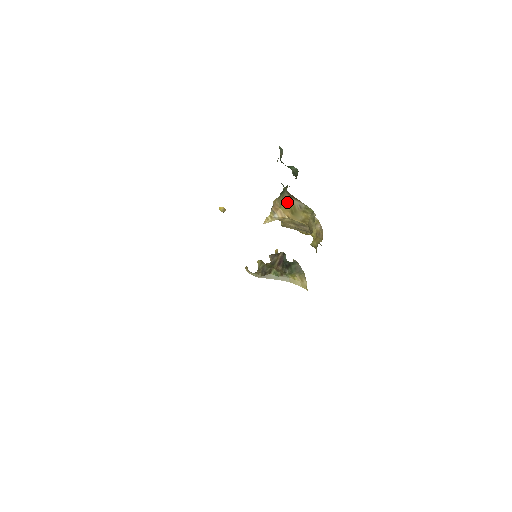
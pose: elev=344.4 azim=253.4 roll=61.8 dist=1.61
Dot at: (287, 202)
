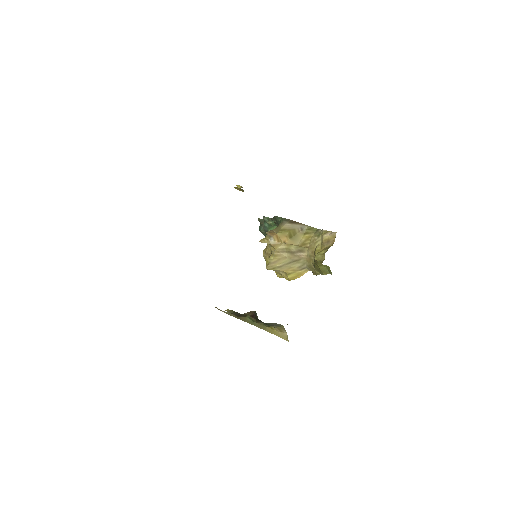
Dot at: (286, 228)
